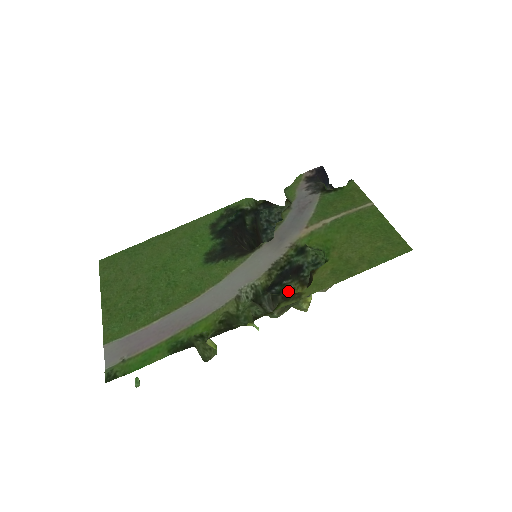
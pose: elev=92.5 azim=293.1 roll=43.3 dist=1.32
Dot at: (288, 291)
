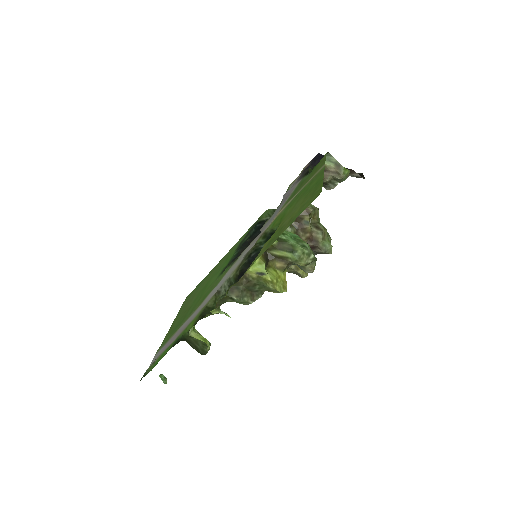
Dot at: occluded
